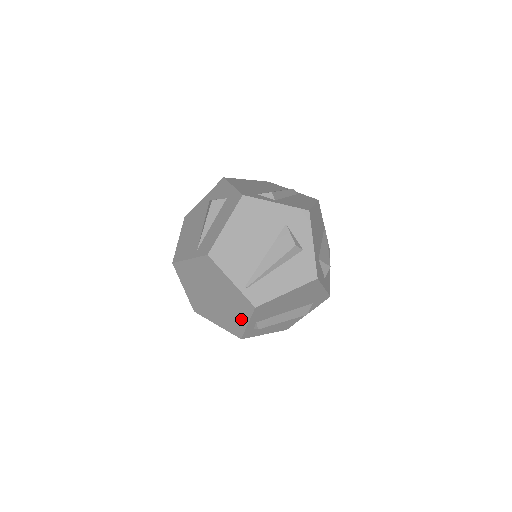
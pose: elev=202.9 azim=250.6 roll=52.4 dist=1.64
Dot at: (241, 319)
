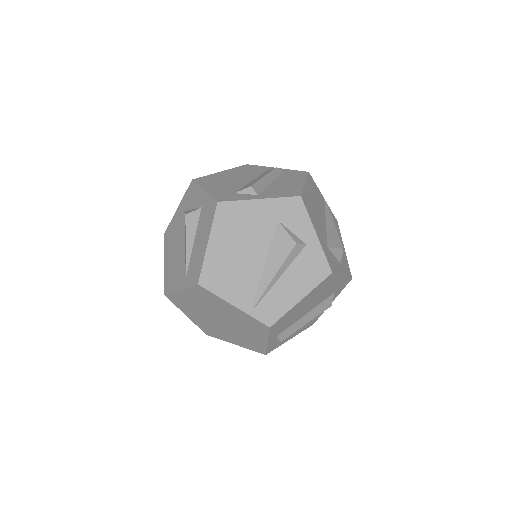
Dot at: (258, 338)
